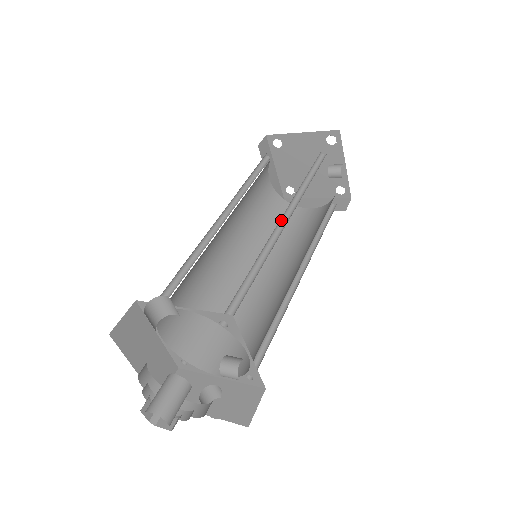
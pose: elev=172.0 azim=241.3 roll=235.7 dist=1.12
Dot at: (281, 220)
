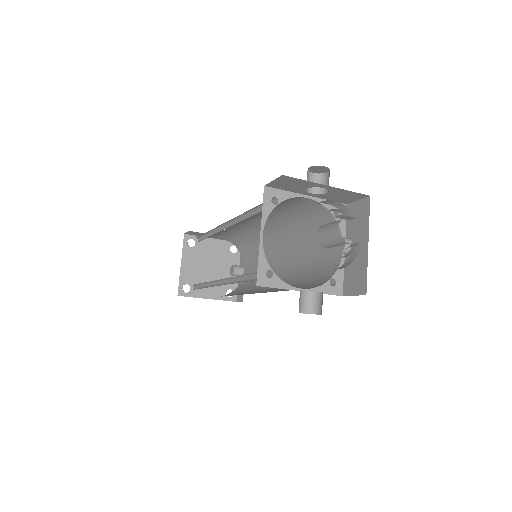
Dot at: (275, 234)
